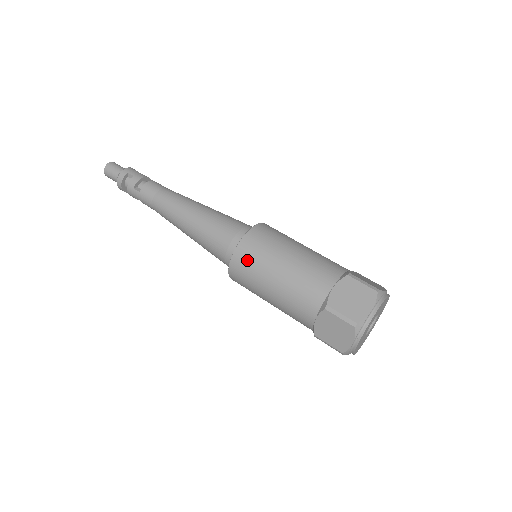
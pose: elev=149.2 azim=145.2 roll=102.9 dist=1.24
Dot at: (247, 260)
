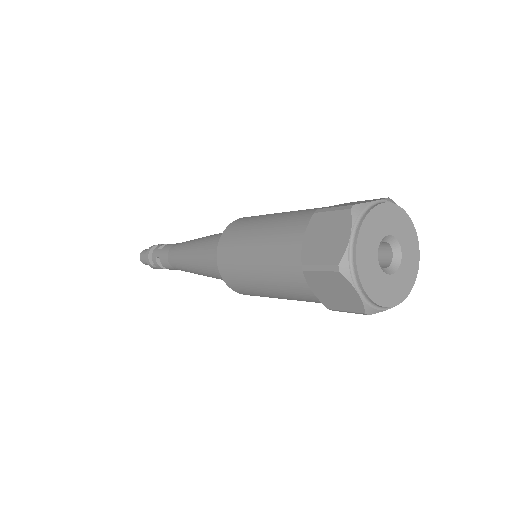
Dot at: (238, 226)
